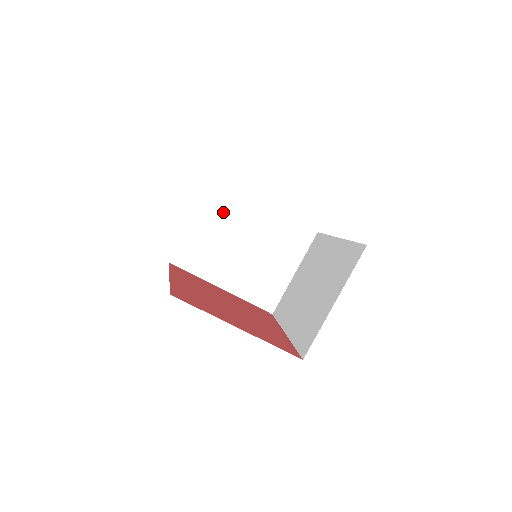
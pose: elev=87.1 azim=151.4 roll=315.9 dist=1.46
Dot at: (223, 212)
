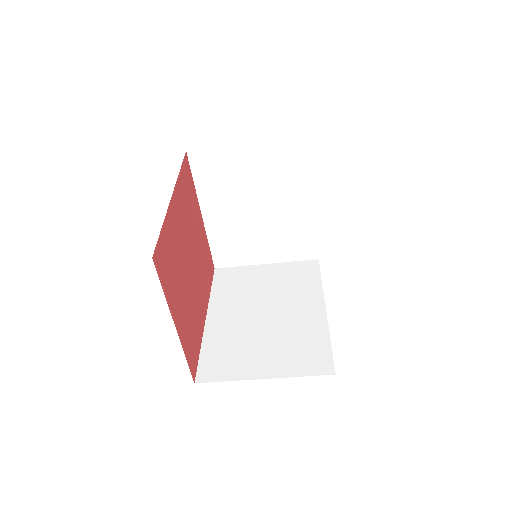
Dot at: (277, 168)
